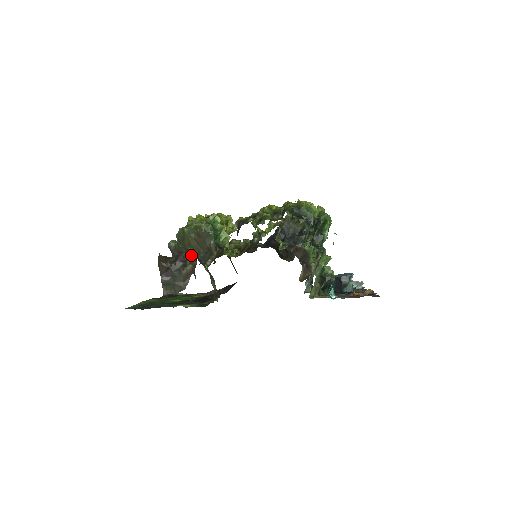
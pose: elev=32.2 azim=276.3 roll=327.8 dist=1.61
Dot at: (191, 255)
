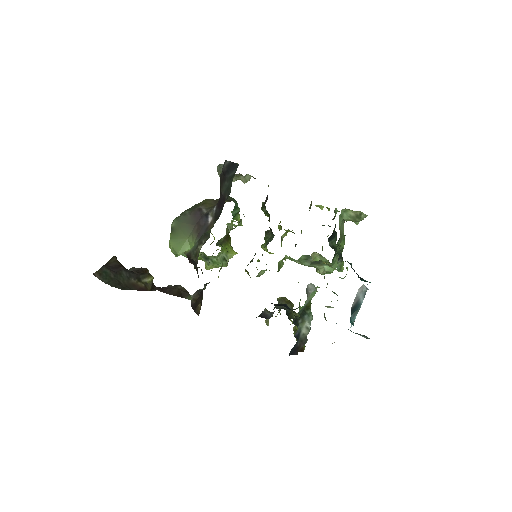
Dot at: (191, 221)
